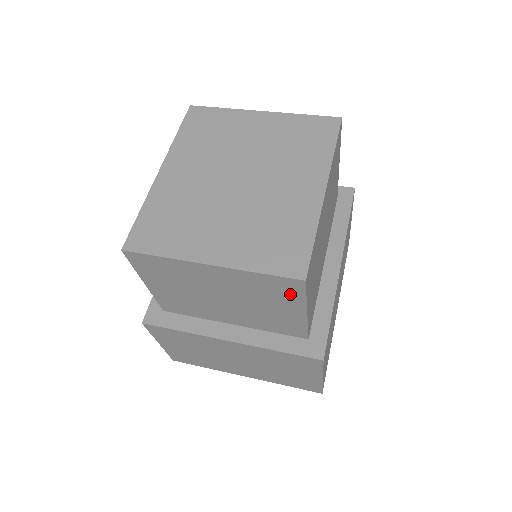
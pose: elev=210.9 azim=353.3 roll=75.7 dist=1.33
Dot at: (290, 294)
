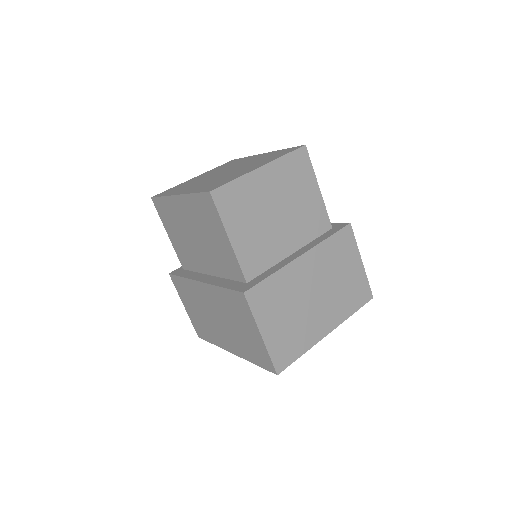
Dot at: (305, 168)
